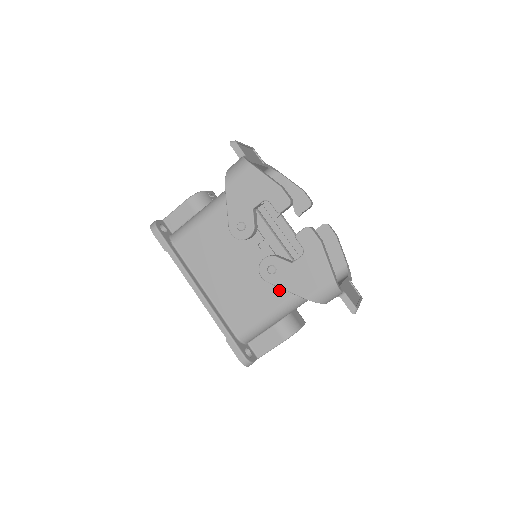
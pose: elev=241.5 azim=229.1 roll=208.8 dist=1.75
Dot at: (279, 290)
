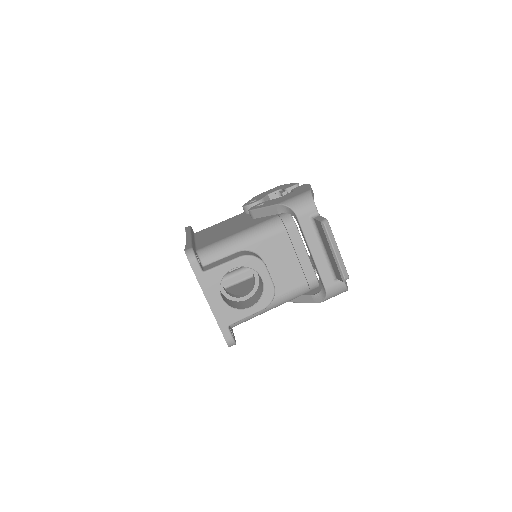
Dot at: (259, 221)
